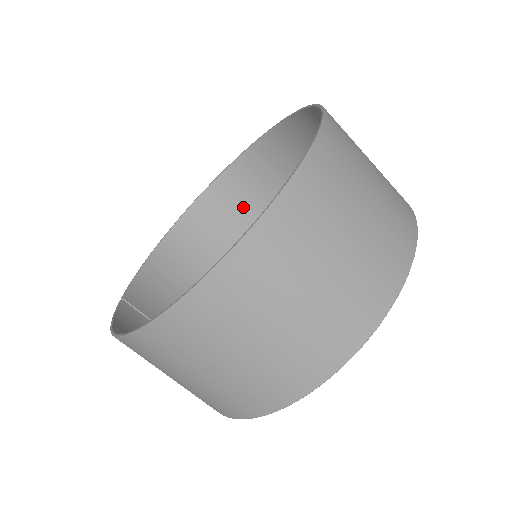
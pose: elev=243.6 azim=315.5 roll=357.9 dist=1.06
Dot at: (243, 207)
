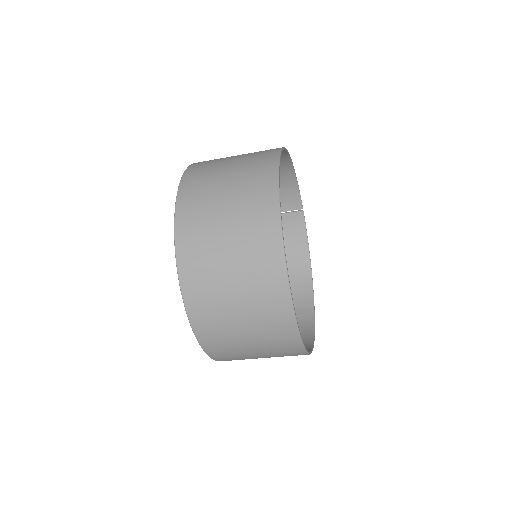
Dot at: occluded
